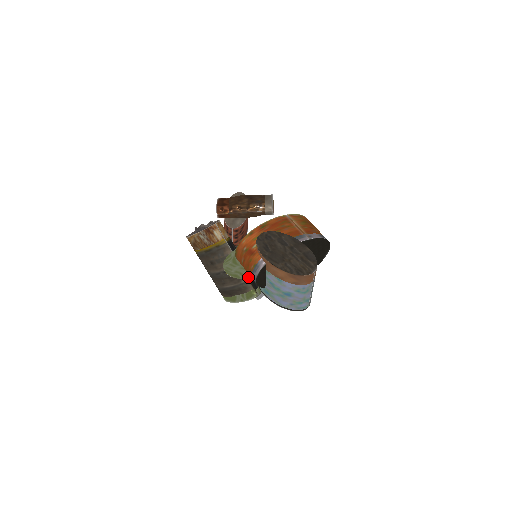
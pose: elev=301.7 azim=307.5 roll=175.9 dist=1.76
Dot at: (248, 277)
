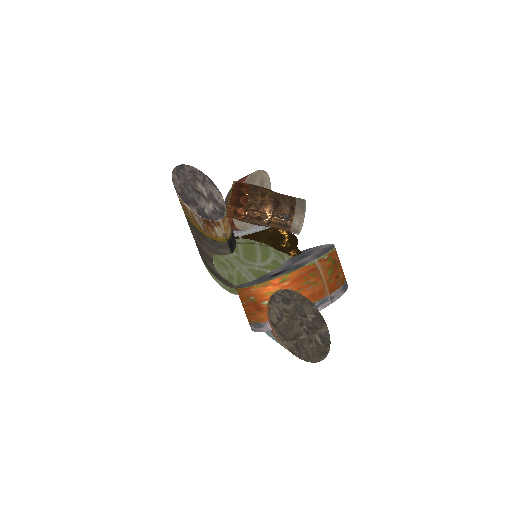
Dot at: occluded
